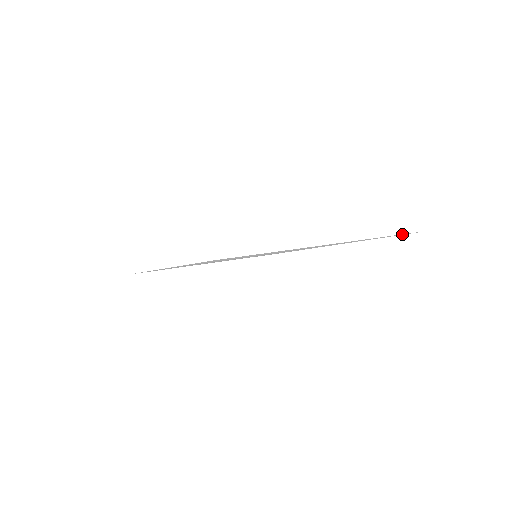
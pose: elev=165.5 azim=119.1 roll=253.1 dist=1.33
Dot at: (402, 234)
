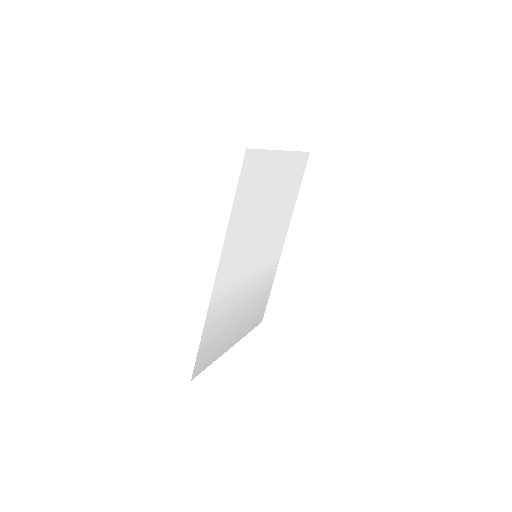
Dot at: (301, 158)
